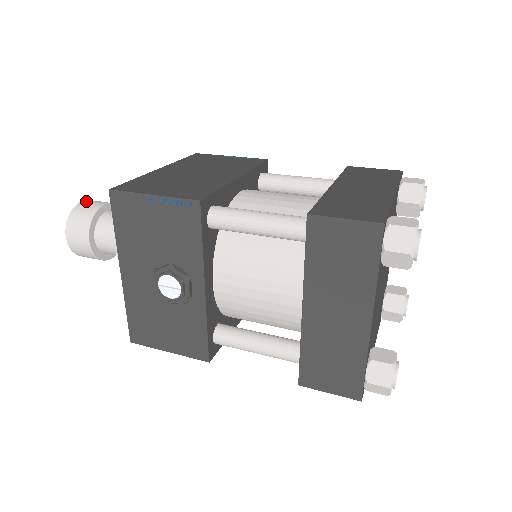
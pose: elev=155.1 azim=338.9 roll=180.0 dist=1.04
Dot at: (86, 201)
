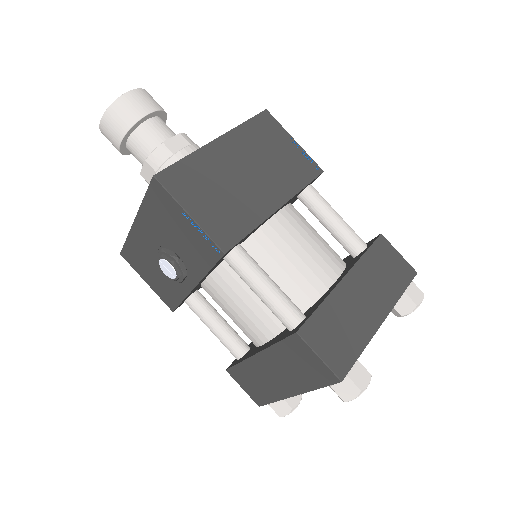
Dot at: (134, 94)
